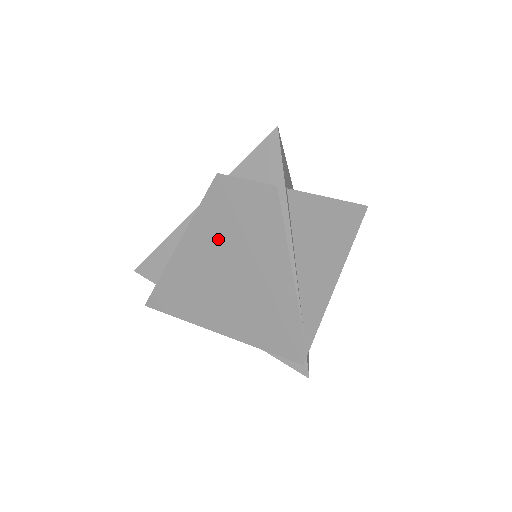
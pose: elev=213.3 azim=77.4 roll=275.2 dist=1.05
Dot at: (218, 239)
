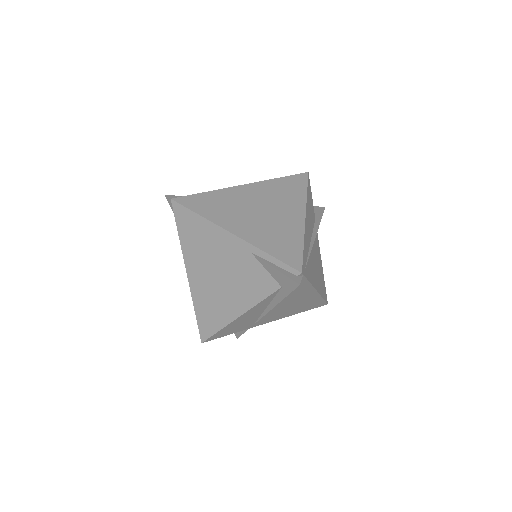
Dot at: (284, 192)
